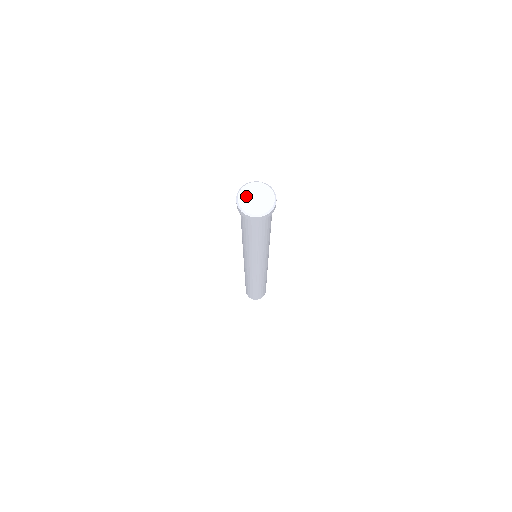
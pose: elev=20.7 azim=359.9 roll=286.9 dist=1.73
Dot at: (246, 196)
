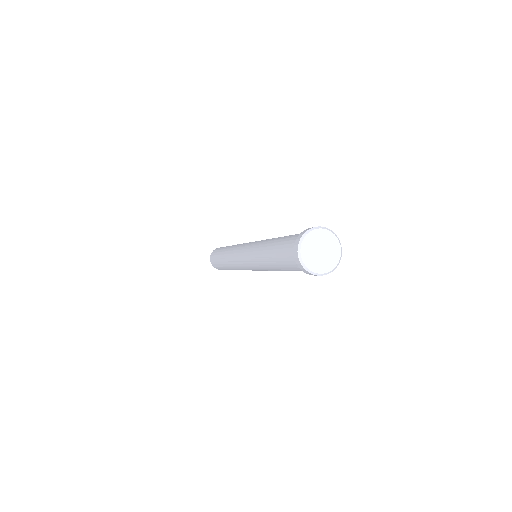
Dot at: (310, 252)
